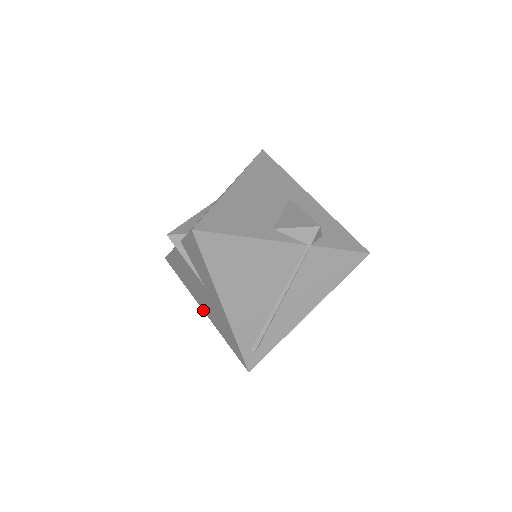
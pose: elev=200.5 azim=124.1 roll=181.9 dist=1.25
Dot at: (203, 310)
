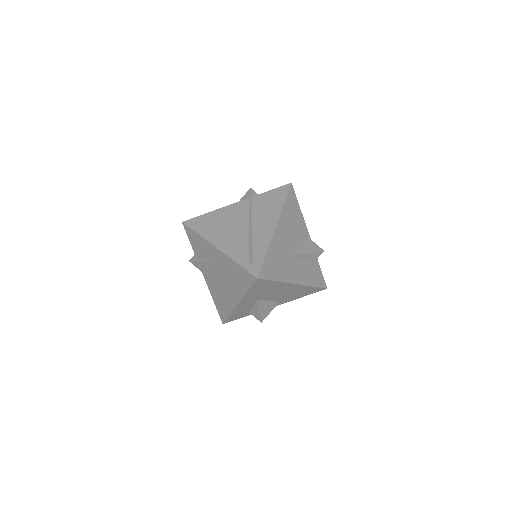
Dot at: (237, 303)
